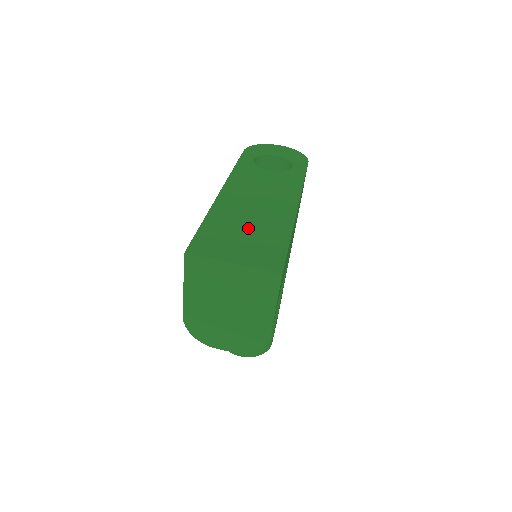
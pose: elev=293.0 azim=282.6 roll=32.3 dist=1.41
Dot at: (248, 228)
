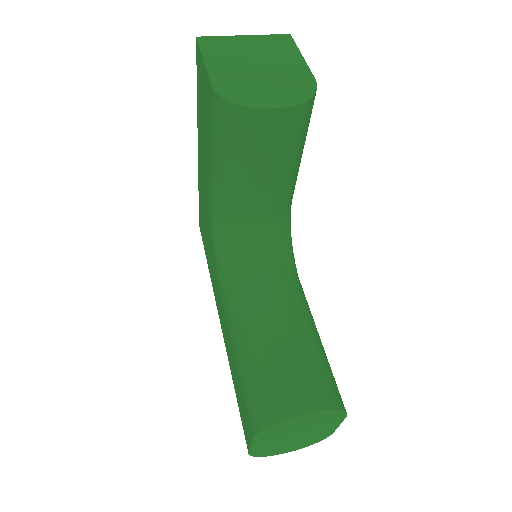
Dot at: occluded
